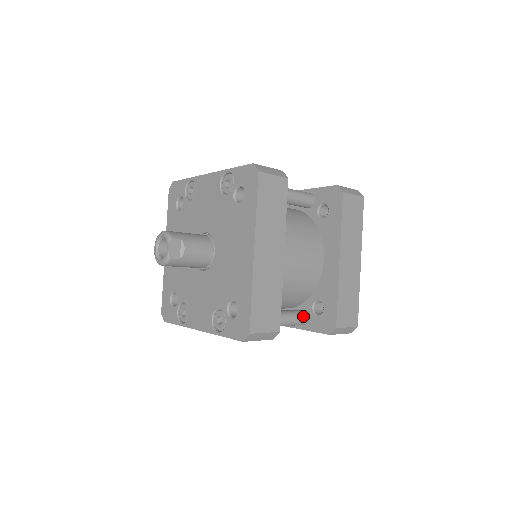
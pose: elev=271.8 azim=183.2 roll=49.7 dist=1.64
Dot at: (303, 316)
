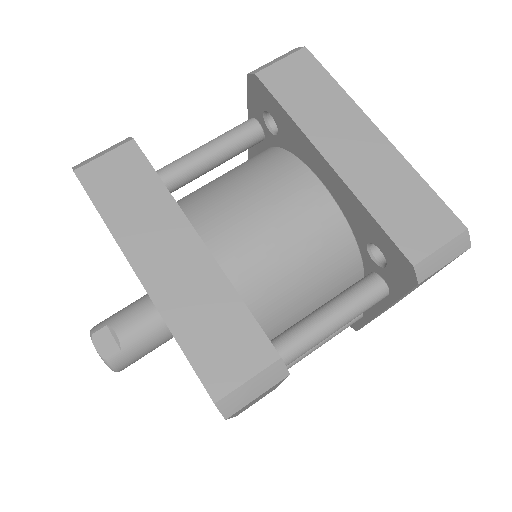
Dot at: (369, 284)
